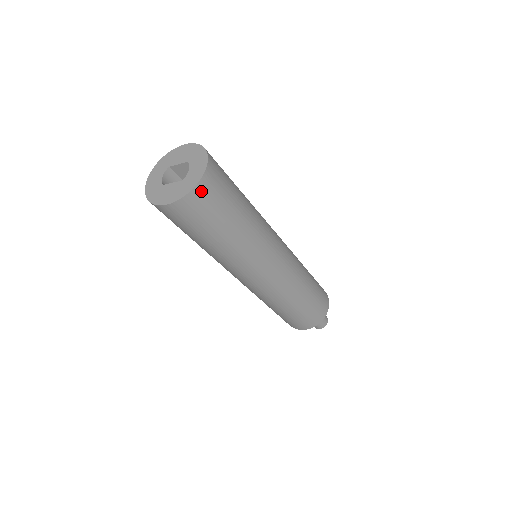
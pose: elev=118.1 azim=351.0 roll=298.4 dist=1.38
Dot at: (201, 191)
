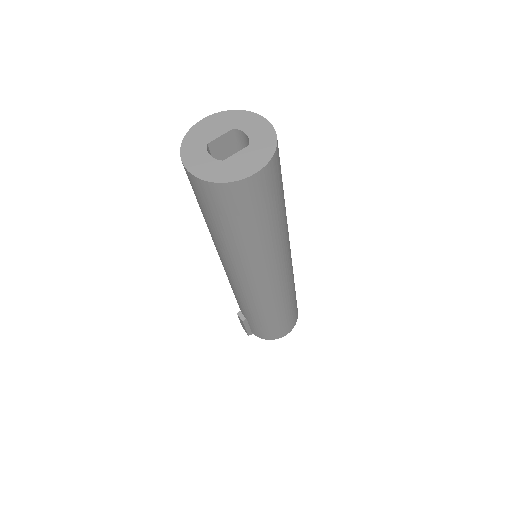
Dot at: (278, 149)
